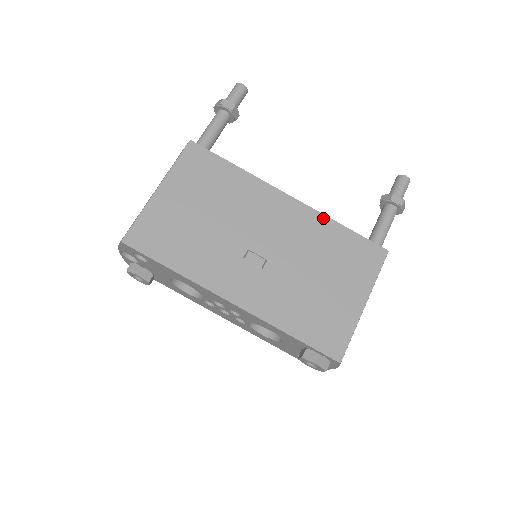
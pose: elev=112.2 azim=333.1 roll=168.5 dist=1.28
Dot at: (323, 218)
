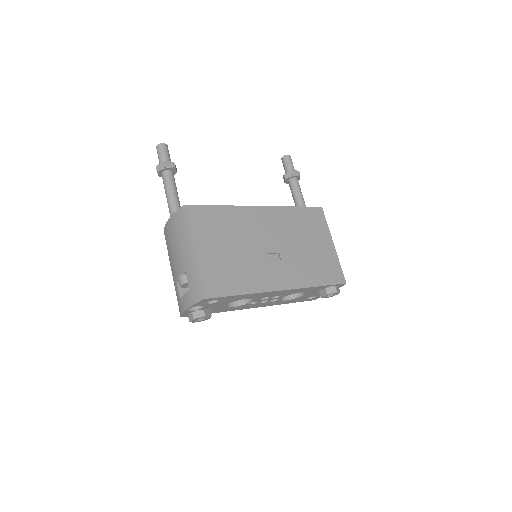
Dot at: (284, 209)
